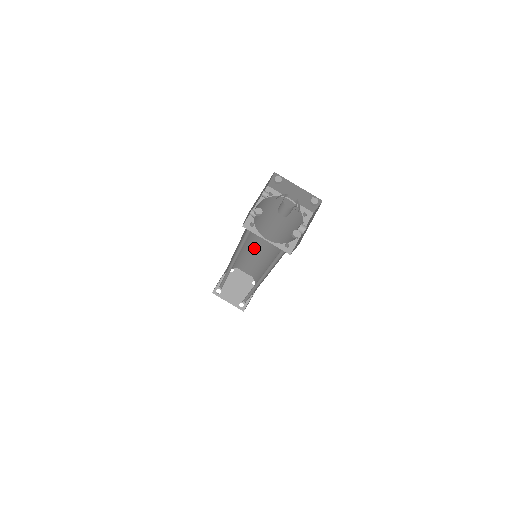
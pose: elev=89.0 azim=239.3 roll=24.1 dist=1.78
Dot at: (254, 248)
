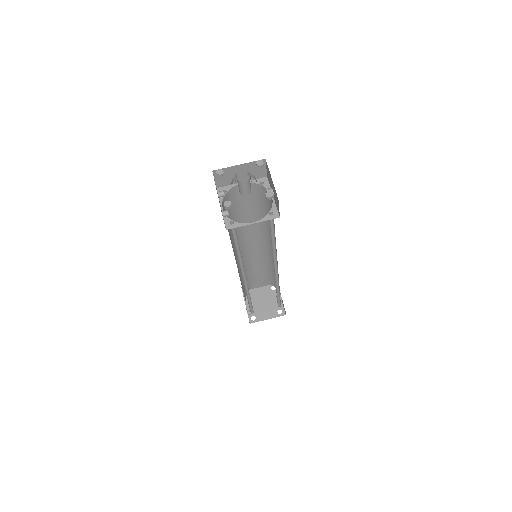
Dot at: (249, 256)
